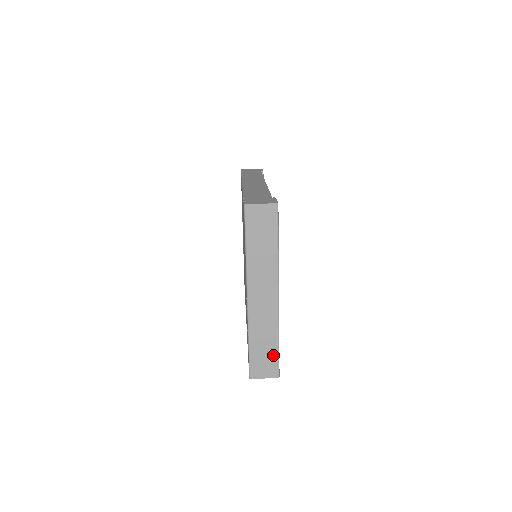
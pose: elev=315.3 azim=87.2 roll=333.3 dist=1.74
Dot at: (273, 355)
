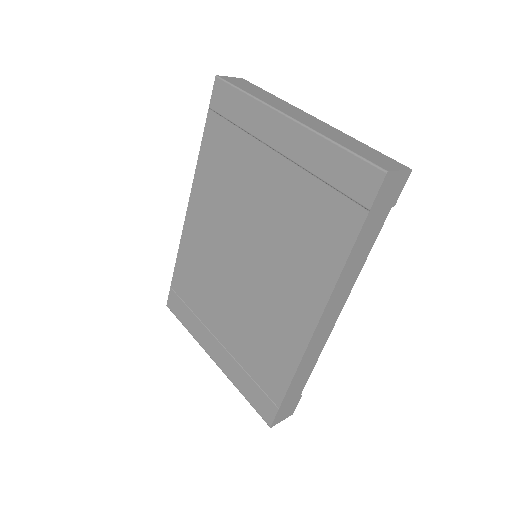
Dot at: (376, 153)
